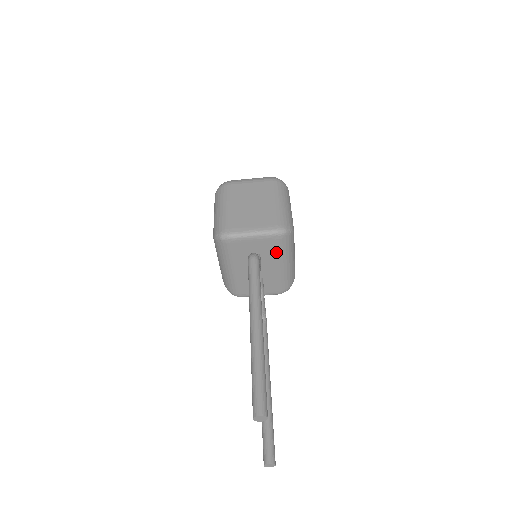
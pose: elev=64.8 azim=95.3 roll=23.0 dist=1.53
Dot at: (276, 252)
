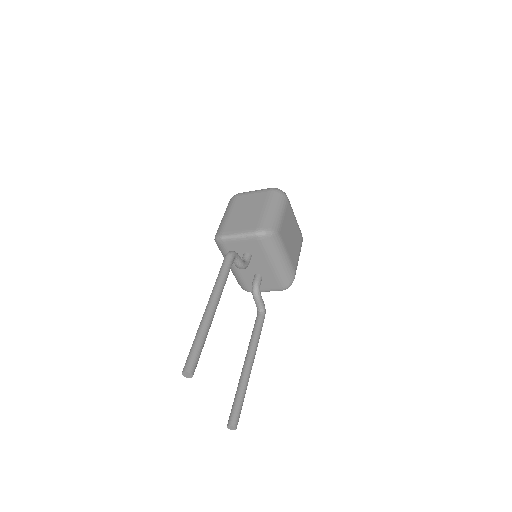
Dot at: (263, 251)
